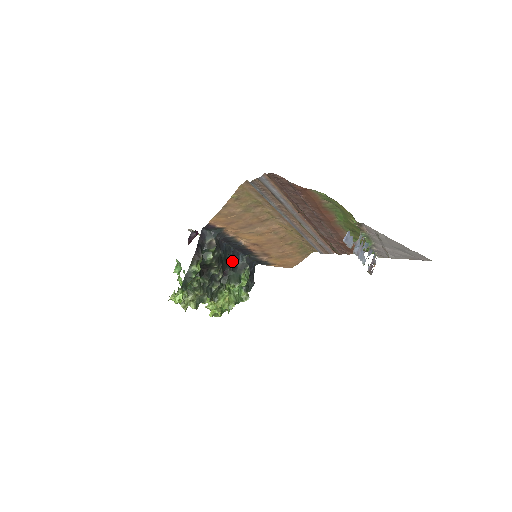
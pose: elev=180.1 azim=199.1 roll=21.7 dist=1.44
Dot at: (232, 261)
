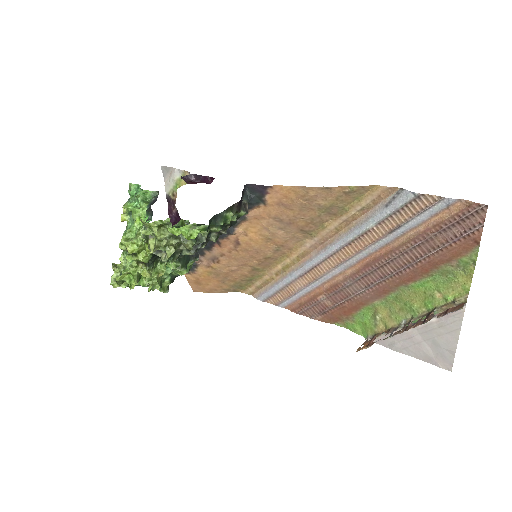
Dot at: occluded
